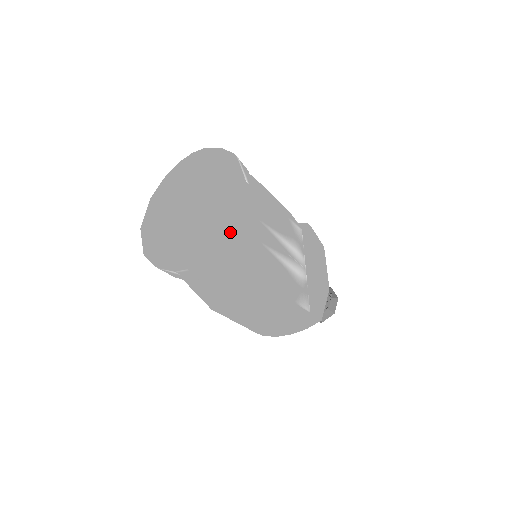
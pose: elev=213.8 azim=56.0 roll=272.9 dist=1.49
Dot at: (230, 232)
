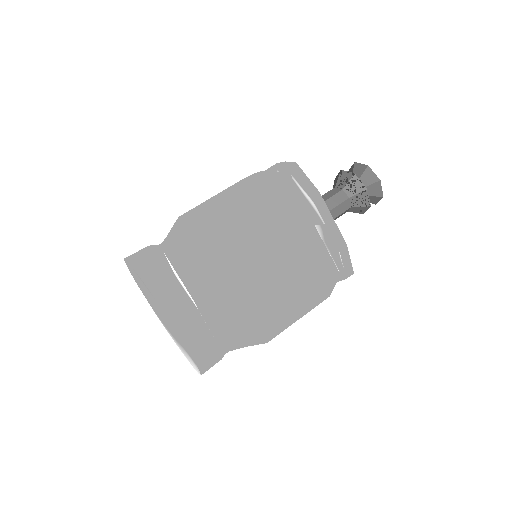
Dot at: (203, 363)
